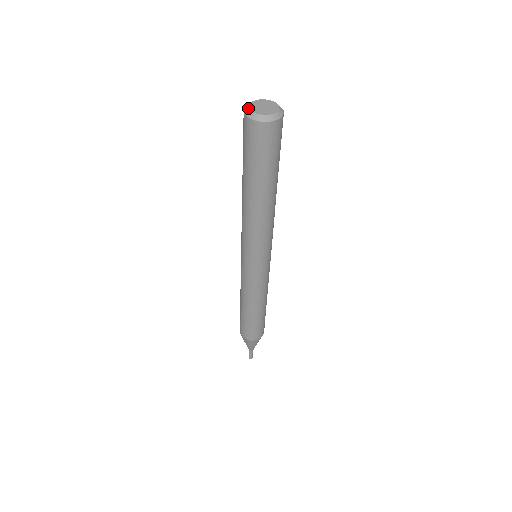
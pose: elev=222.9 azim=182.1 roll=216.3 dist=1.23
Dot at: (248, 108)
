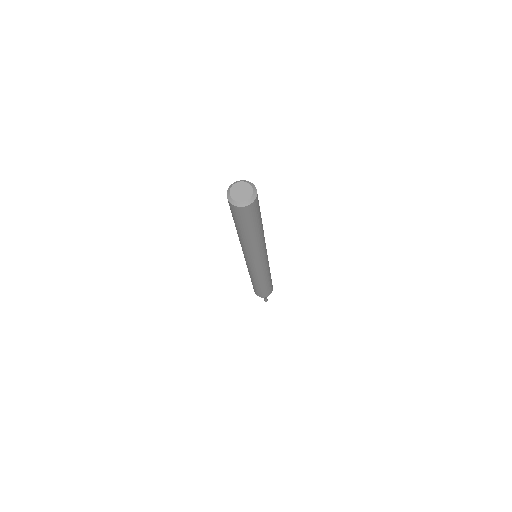
Dot at: (229, 190)
